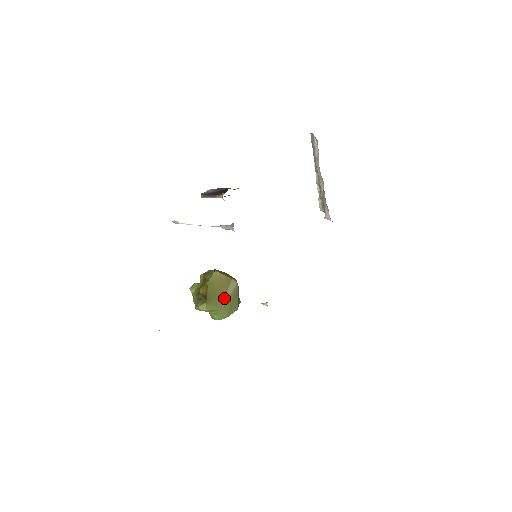
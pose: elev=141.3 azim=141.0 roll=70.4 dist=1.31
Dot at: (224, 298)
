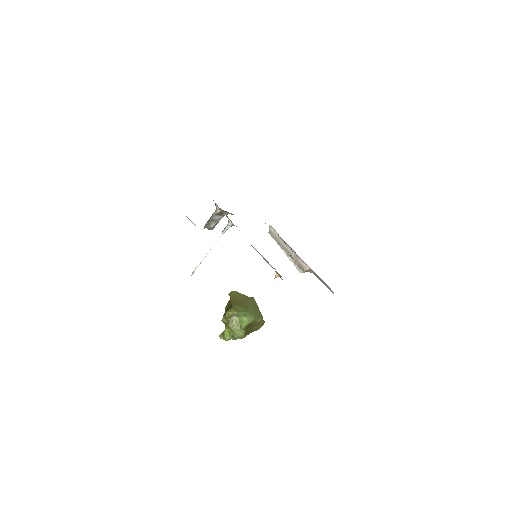
Dot at: (247, 306)
